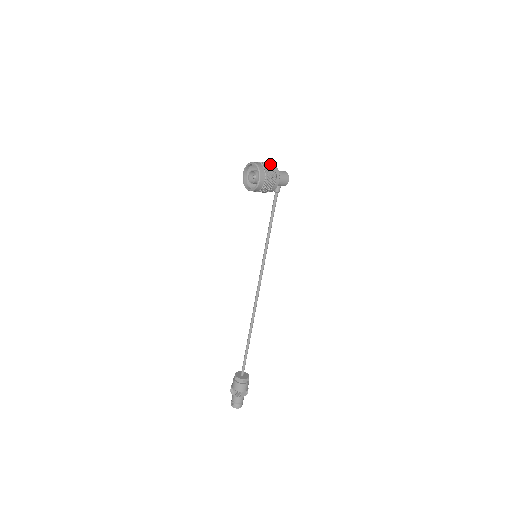
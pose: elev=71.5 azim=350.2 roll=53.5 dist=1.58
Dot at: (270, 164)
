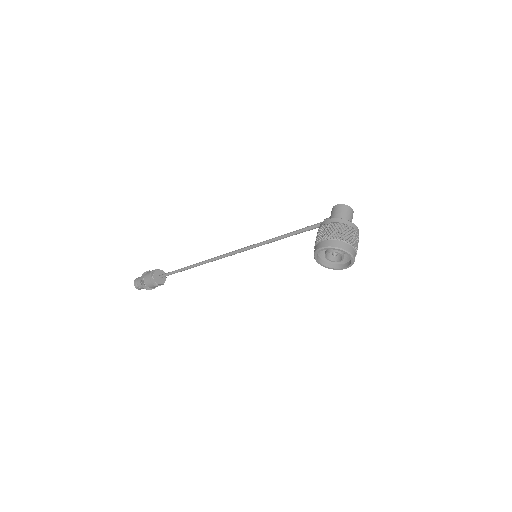
Dot at: (357, 235)
